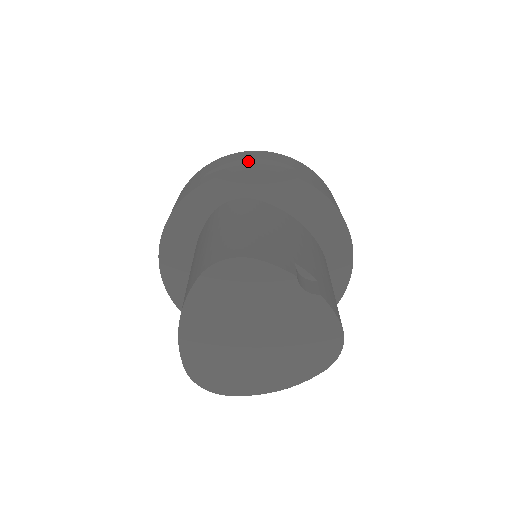
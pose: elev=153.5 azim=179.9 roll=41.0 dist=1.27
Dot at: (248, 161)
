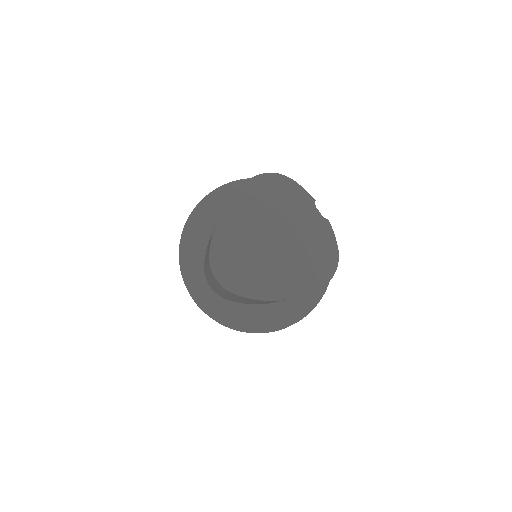
Dot at: occluded
